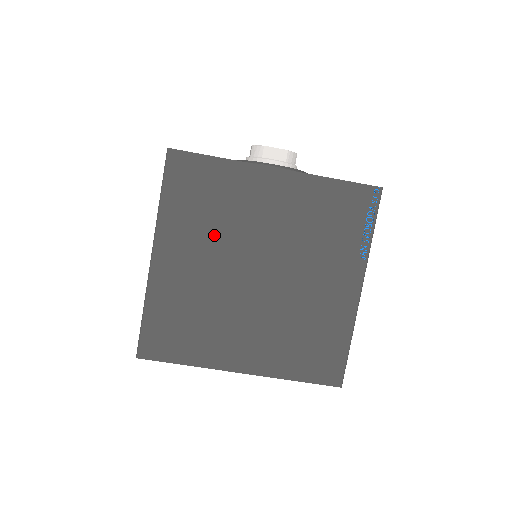
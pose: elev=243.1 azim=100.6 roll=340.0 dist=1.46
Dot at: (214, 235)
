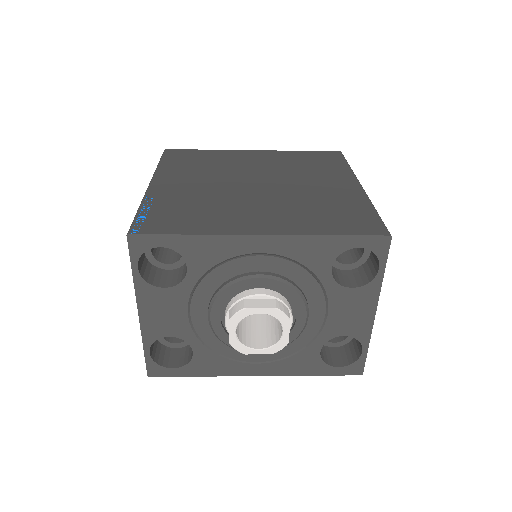
Dot at: occluded
